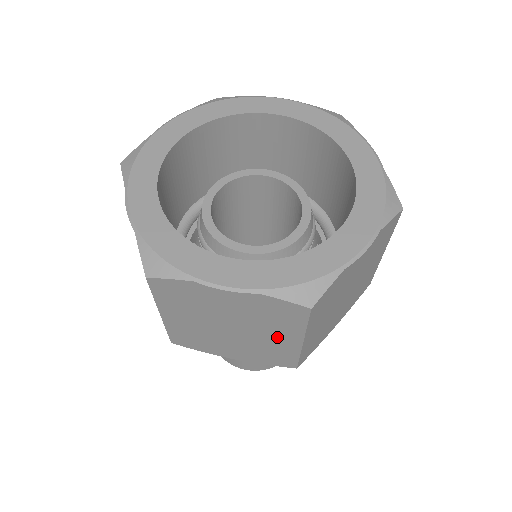
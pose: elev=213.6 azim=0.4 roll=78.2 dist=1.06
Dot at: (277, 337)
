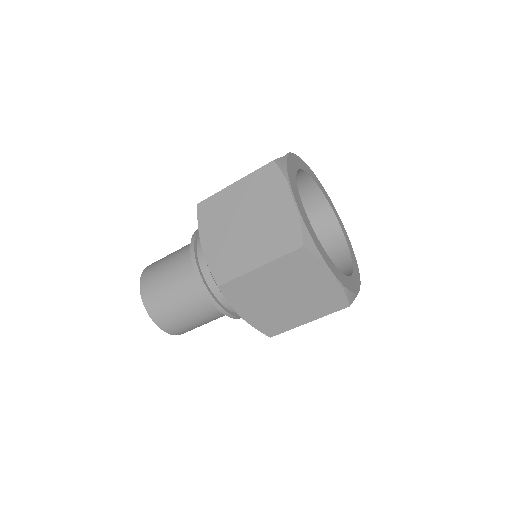
Dot at: (301, 313)
